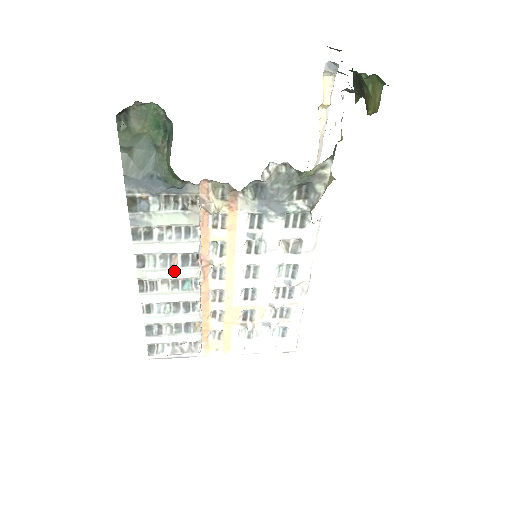
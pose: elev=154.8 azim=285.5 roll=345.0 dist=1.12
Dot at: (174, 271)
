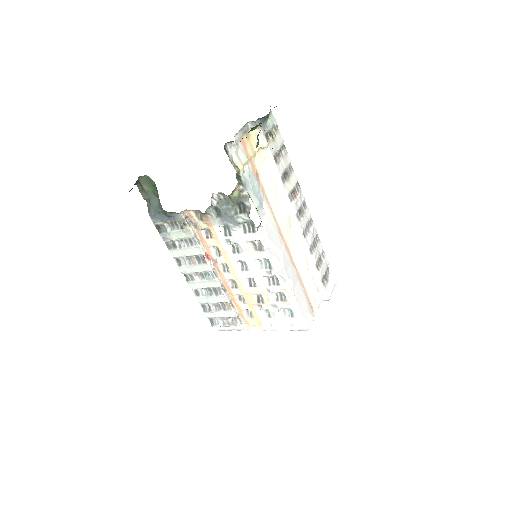
Dot at: (197, 267)
